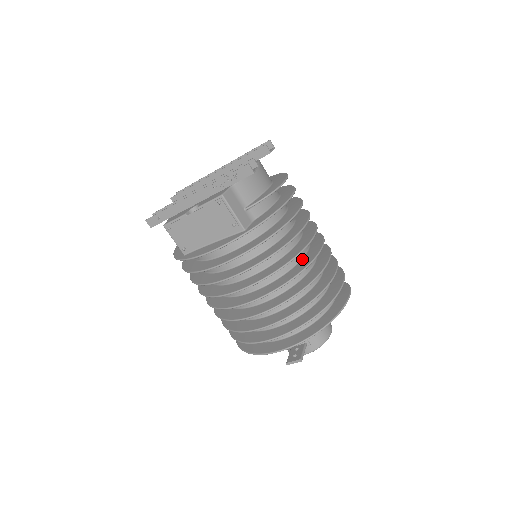
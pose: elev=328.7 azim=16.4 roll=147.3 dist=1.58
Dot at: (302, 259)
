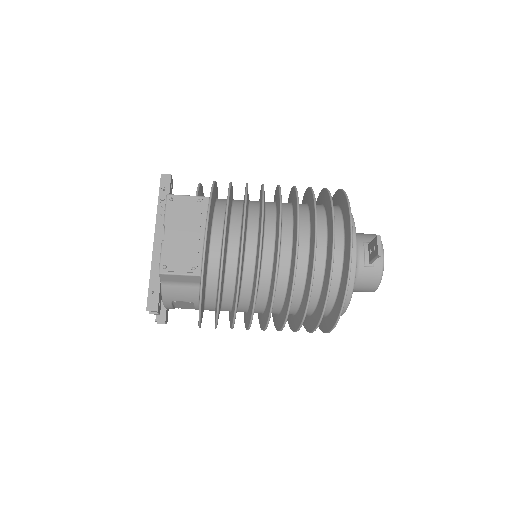
Dot at: occluded
